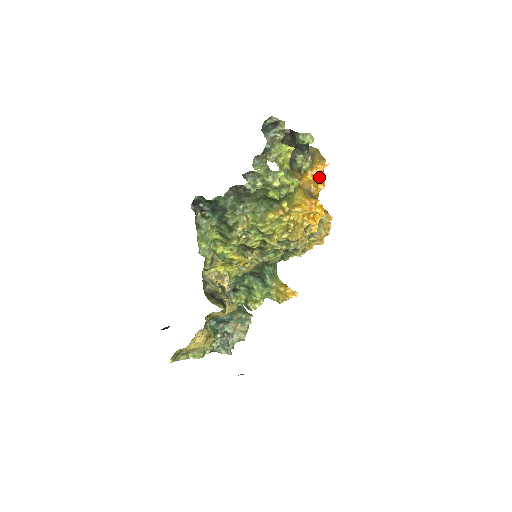
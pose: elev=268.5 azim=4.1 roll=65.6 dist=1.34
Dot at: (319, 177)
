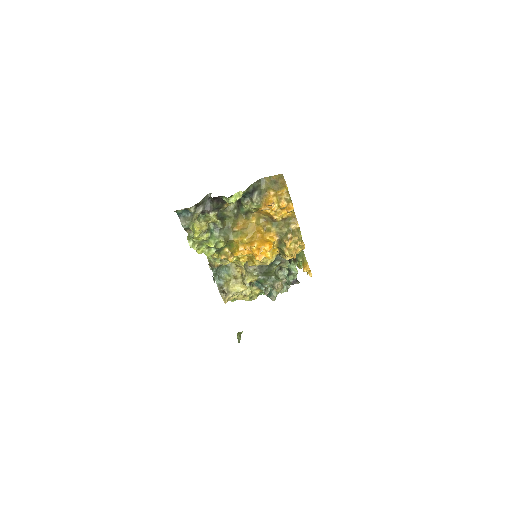
Dot at: (274, 210)
